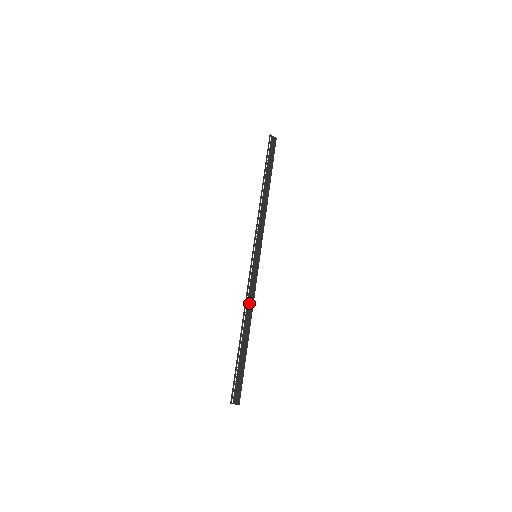
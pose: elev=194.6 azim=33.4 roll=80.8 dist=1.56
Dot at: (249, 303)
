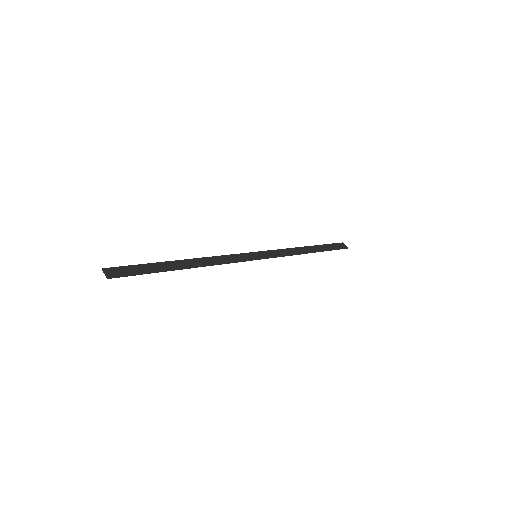
Dot at: (214, 260)
